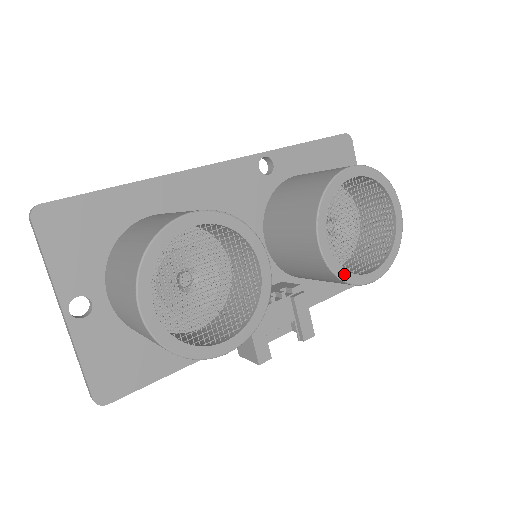
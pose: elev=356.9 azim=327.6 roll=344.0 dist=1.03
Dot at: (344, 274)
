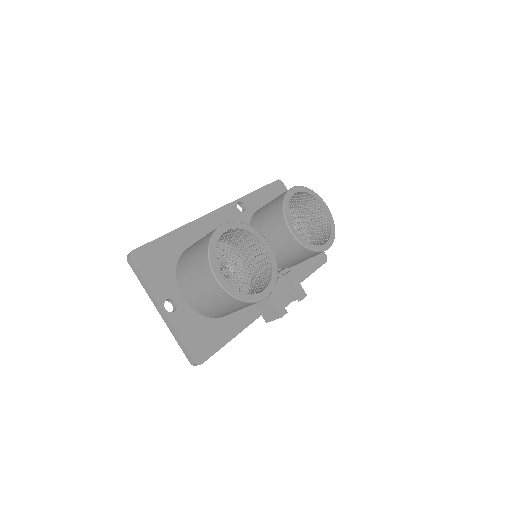
Dot at: (311, 246)
